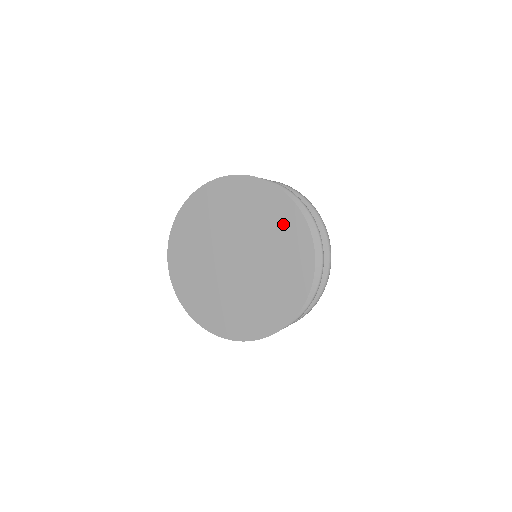
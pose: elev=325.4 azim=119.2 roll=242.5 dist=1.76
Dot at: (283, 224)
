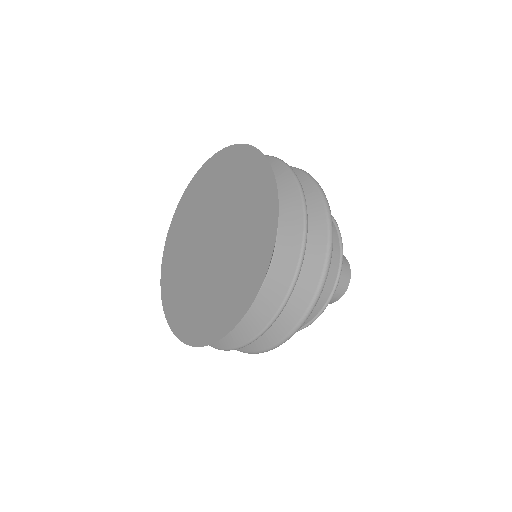
Dot at: (256, 194)
